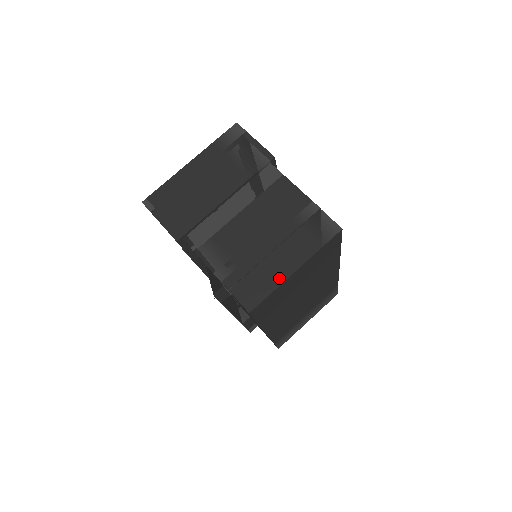
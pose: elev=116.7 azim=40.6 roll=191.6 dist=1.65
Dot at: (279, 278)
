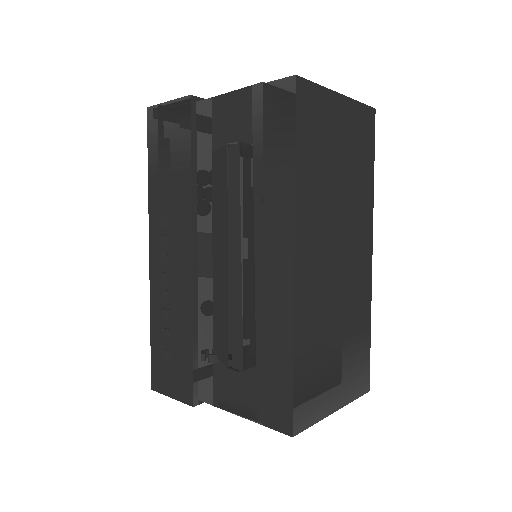
Dot at: occluded
